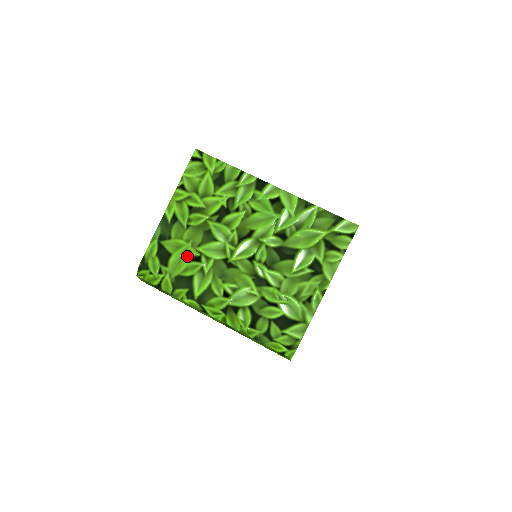
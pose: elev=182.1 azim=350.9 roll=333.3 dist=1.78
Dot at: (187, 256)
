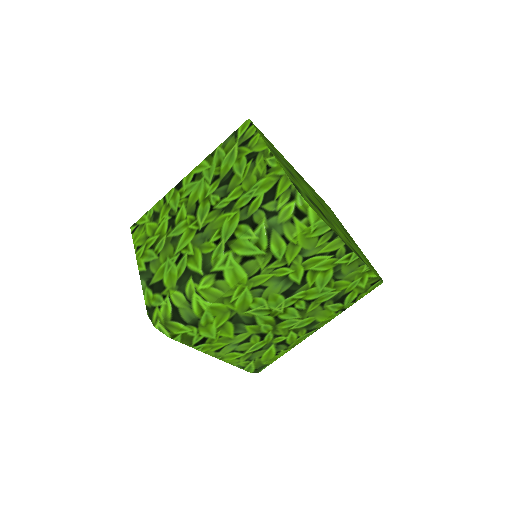
Dot at: (172, 265)
